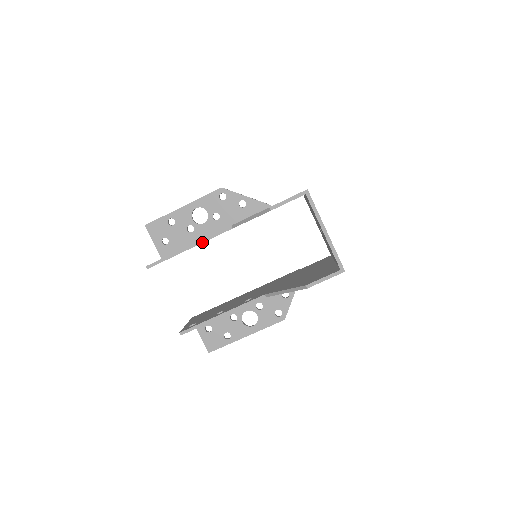
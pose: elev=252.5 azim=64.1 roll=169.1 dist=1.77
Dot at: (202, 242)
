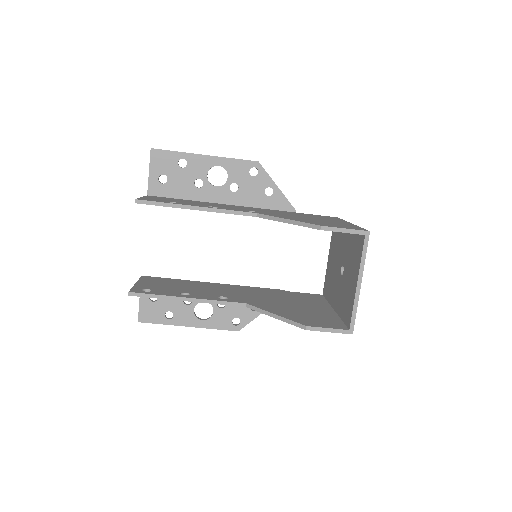
Dot at: (215, 211)
